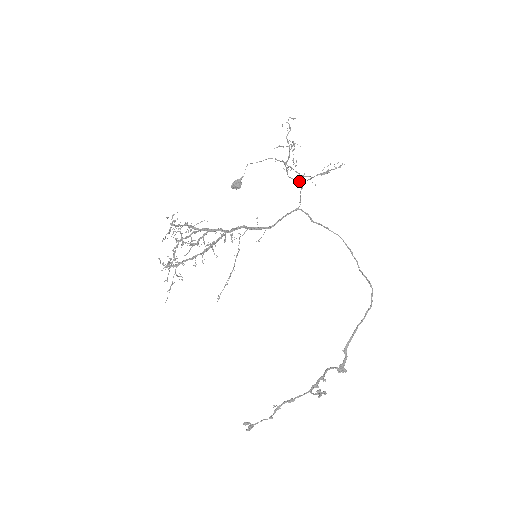
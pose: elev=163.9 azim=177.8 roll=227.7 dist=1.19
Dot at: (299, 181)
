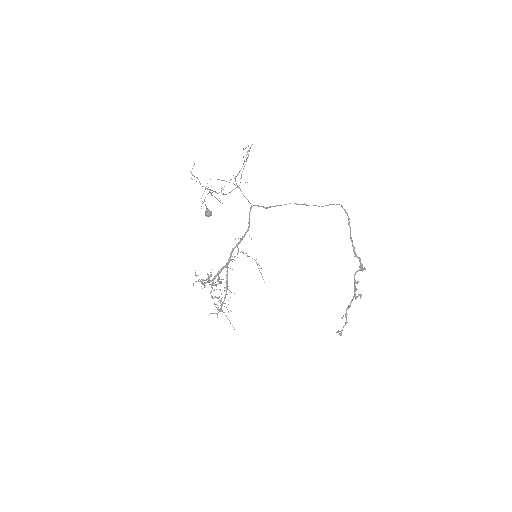
Dot at: occluded
